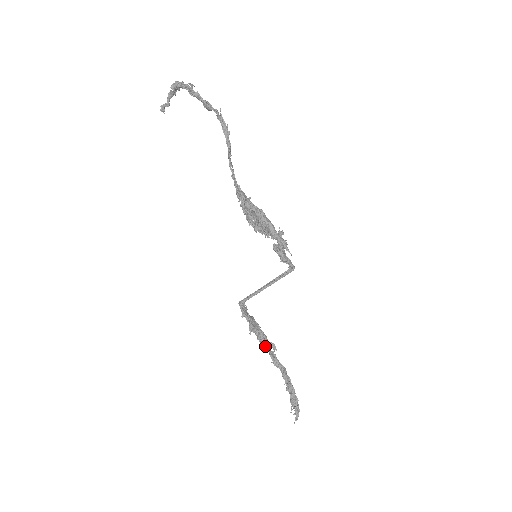
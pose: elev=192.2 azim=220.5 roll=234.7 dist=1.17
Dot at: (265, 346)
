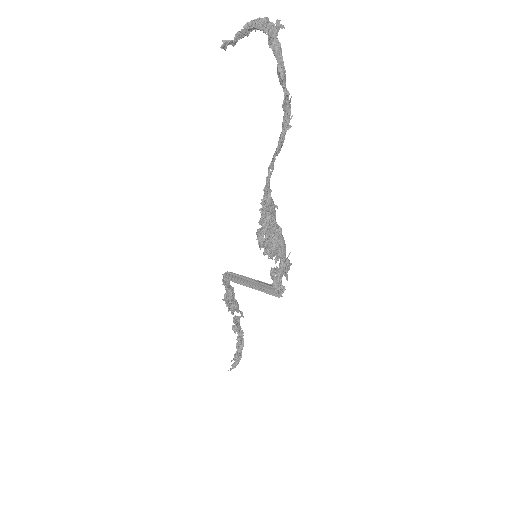
Dot at: (232, 314)
